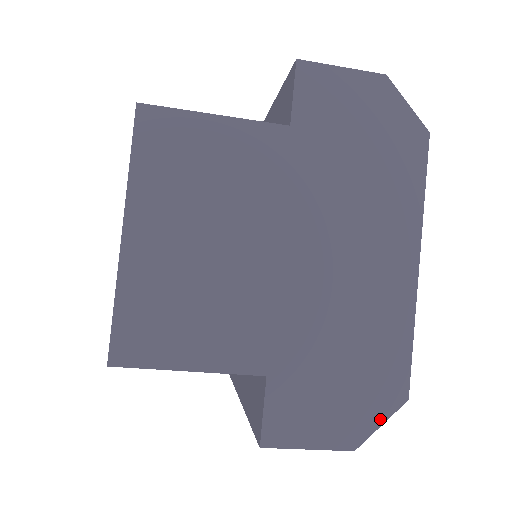
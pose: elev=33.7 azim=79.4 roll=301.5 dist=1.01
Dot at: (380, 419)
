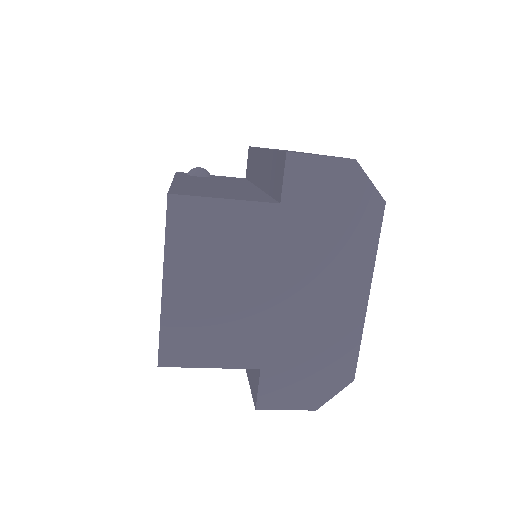
Dot at: (334, 392)
